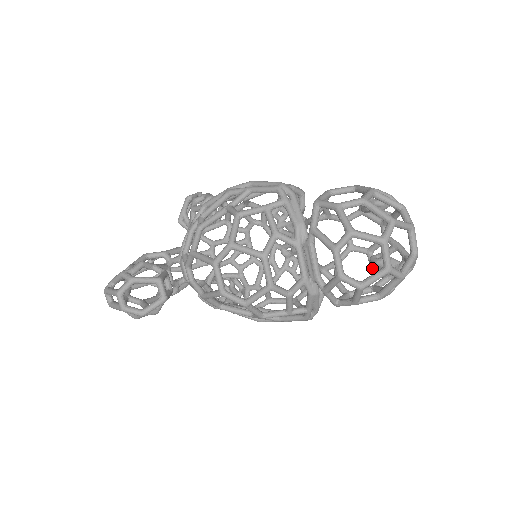
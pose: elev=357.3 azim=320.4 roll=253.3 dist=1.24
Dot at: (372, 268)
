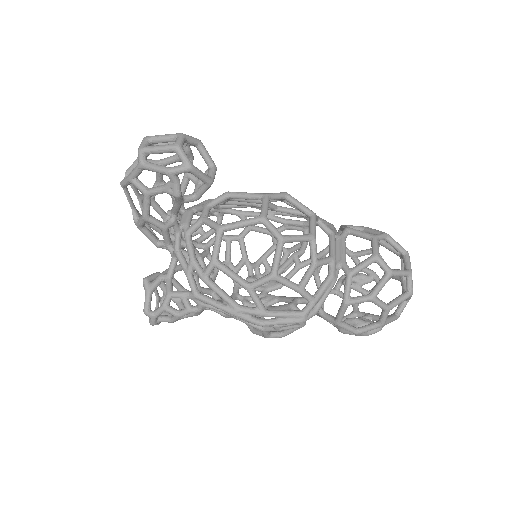
Dot at: (344, 330)
